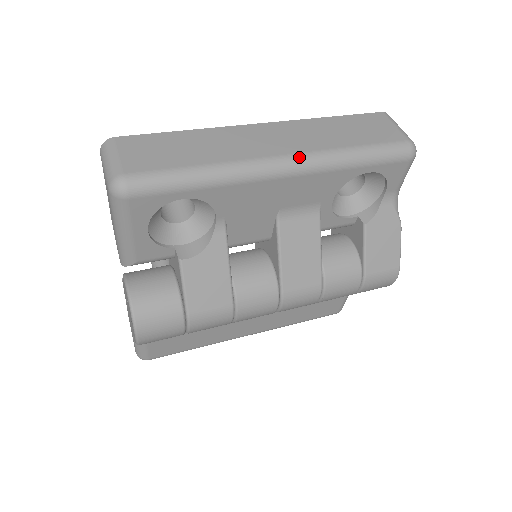
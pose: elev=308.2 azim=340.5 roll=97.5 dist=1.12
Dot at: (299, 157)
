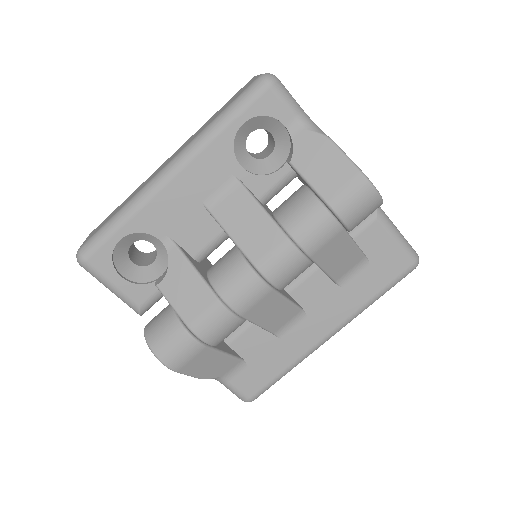
Dot at: (176, 157)
